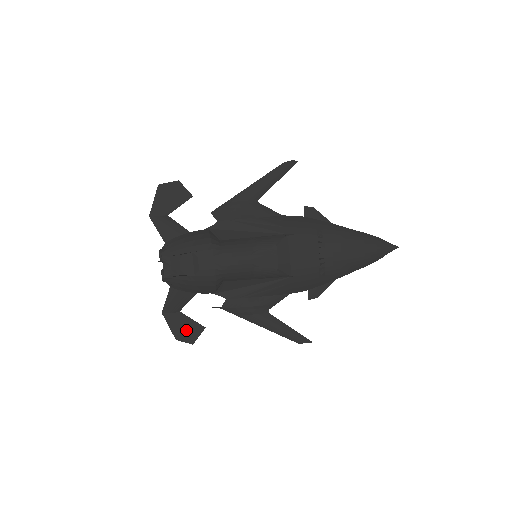
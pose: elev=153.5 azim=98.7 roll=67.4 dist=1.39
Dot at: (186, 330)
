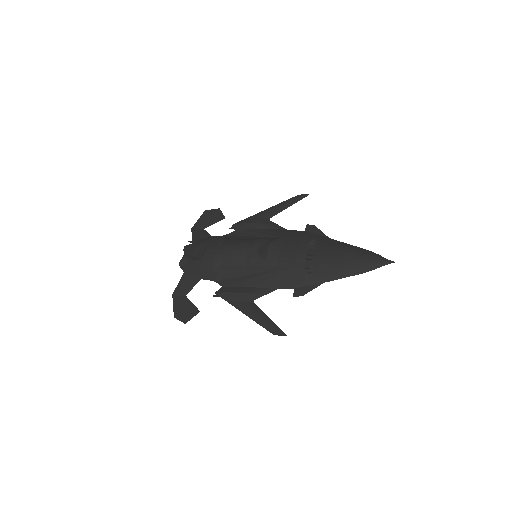
Dot at: (185, 311)
